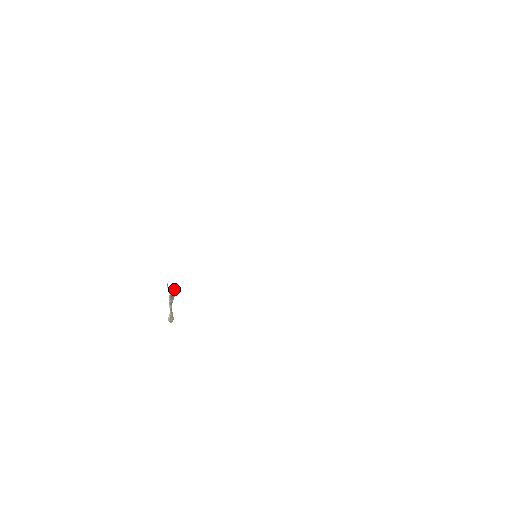
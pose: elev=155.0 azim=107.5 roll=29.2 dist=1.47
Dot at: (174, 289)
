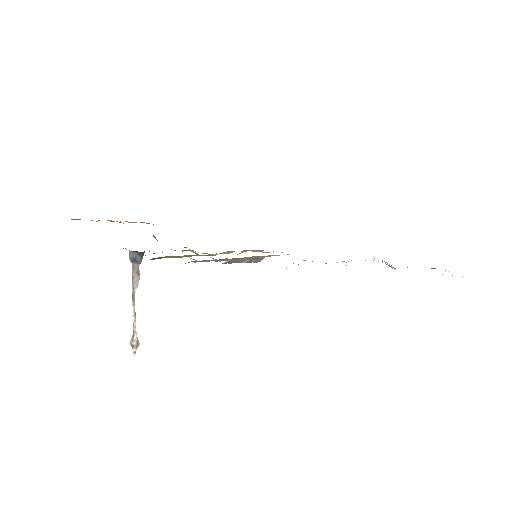
Dot at: (135, 256)
